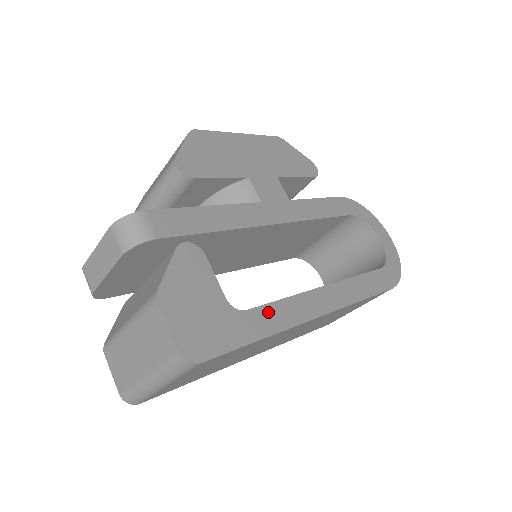
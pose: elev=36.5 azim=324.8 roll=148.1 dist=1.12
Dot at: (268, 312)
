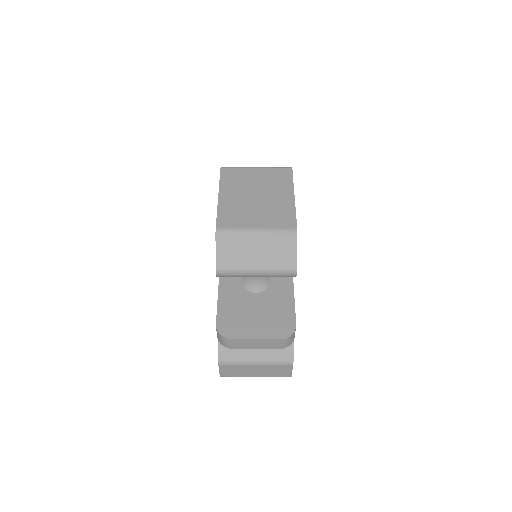
Dot at: occluded
